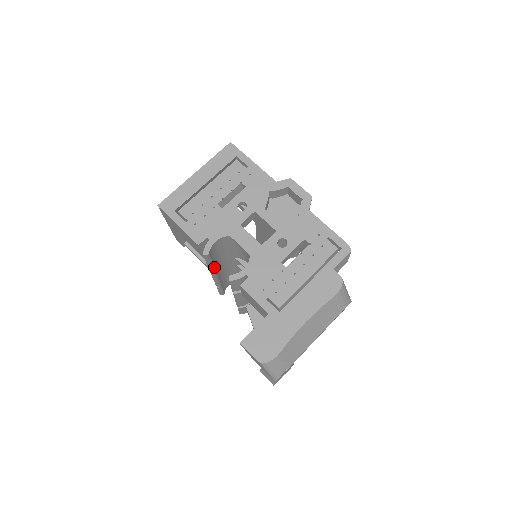
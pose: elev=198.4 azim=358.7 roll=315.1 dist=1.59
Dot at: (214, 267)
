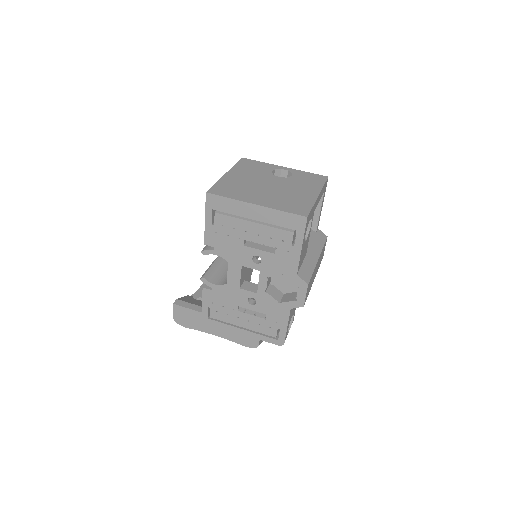
Dot at: occluded
